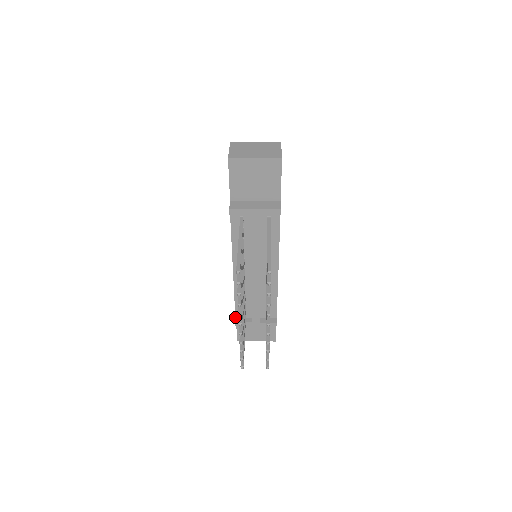
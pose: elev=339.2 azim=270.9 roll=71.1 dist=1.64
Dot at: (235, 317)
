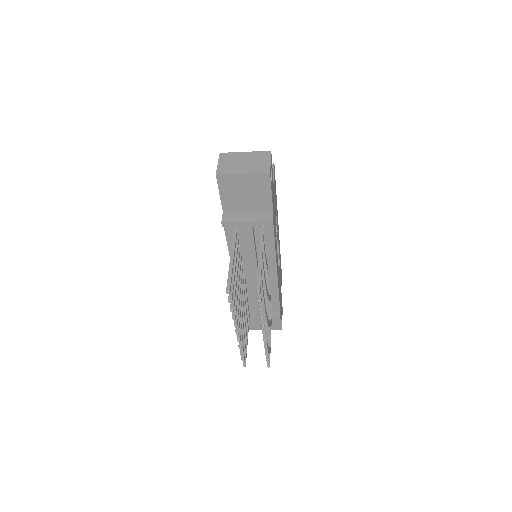
Dot at: occluded
